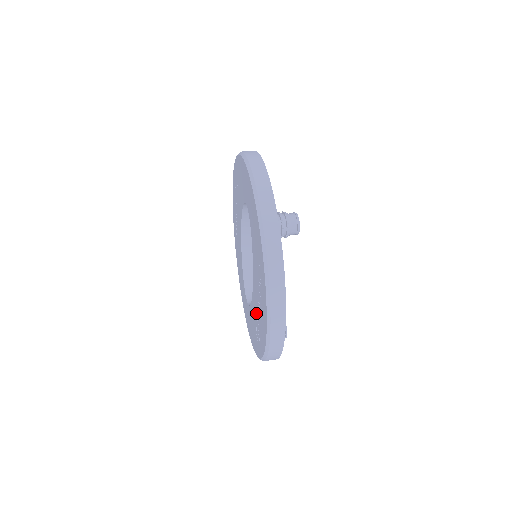
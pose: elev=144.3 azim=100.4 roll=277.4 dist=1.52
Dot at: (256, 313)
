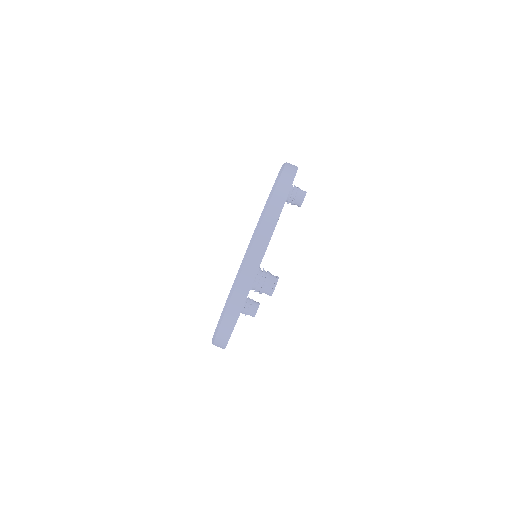
Dot at: occluded
